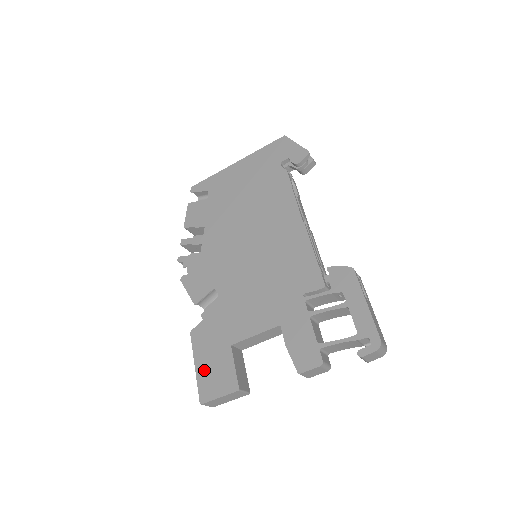
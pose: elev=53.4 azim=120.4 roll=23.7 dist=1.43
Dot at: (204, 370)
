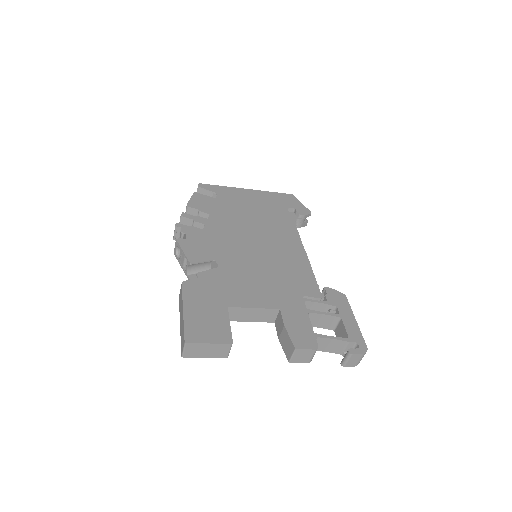
Dot at: (194, 316)
